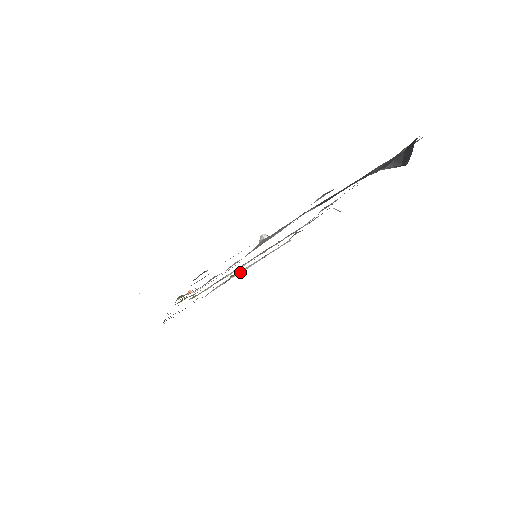
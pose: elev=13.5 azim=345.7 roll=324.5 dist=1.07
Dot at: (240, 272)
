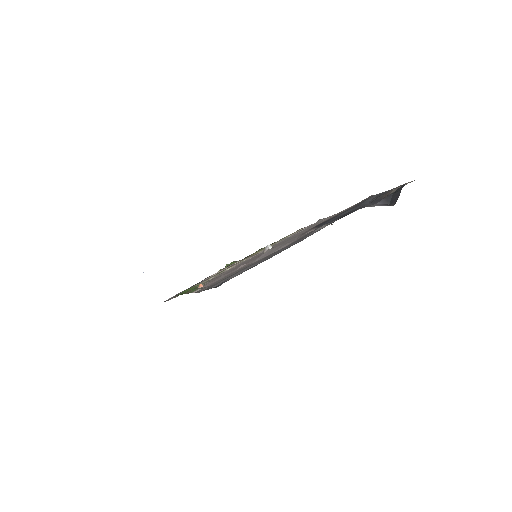
Dot at: occluded
